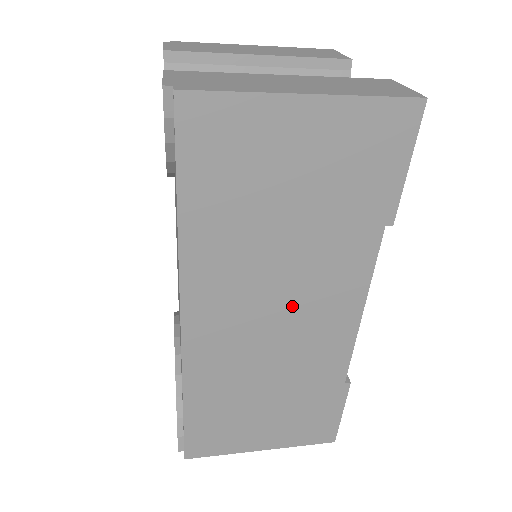
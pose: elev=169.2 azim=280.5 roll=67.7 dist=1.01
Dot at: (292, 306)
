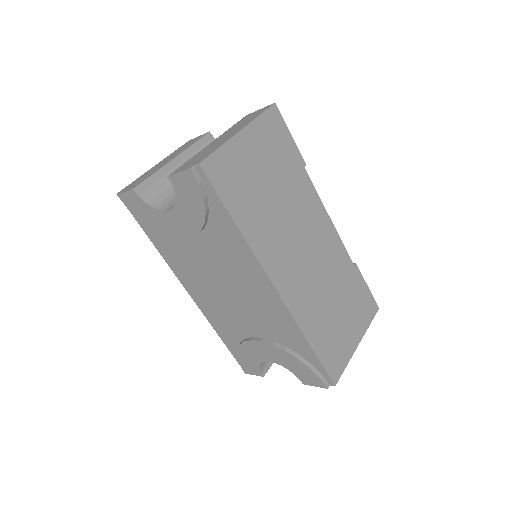
Dot at: (305, 238)
